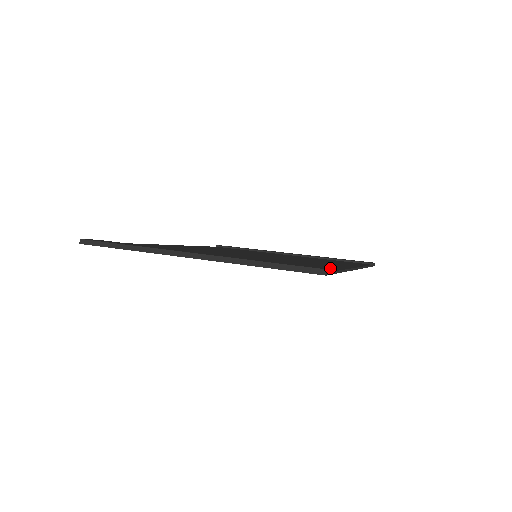
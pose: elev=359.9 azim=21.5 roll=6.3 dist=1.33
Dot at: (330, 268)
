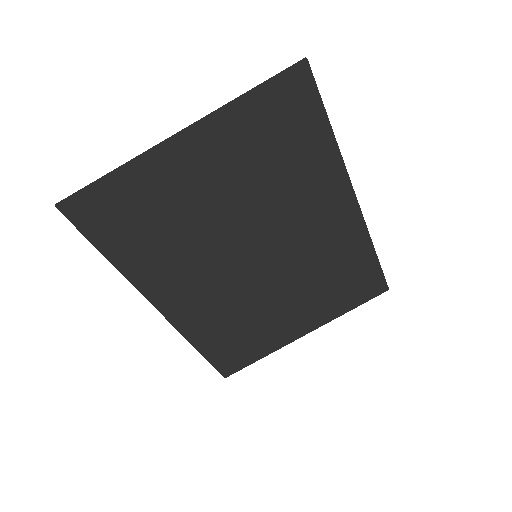
Dot at: (311, 79)
